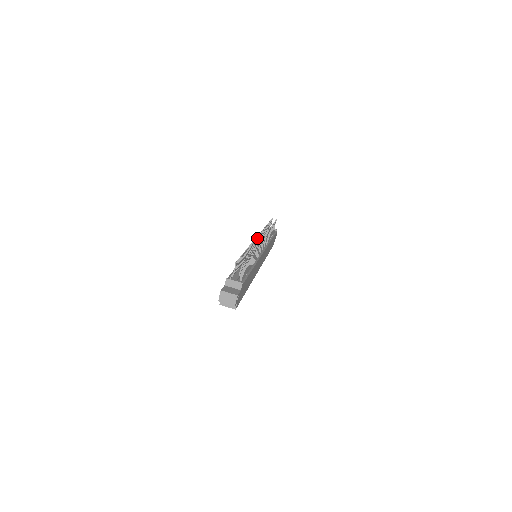
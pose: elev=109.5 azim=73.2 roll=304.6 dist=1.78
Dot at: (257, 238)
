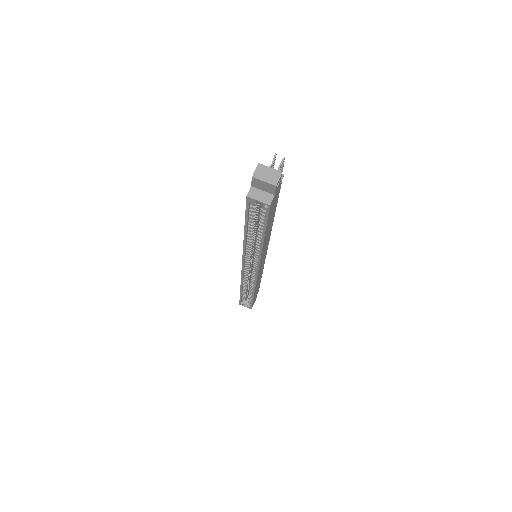
Dot at: occluded
